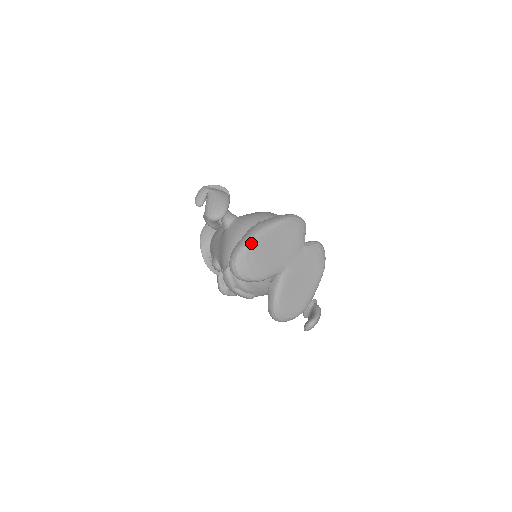
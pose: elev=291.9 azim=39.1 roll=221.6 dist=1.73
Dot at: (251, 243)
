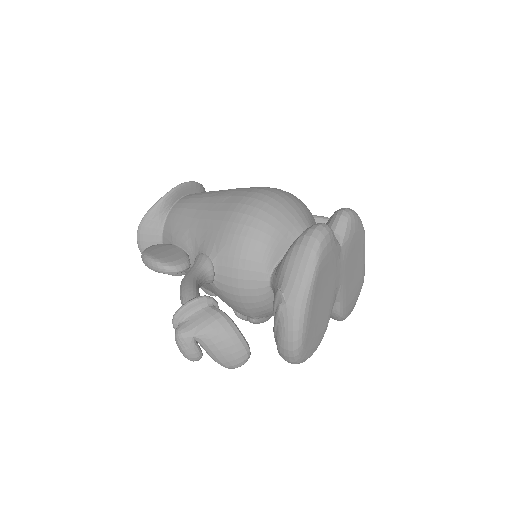
Dot at: (302, 338)
